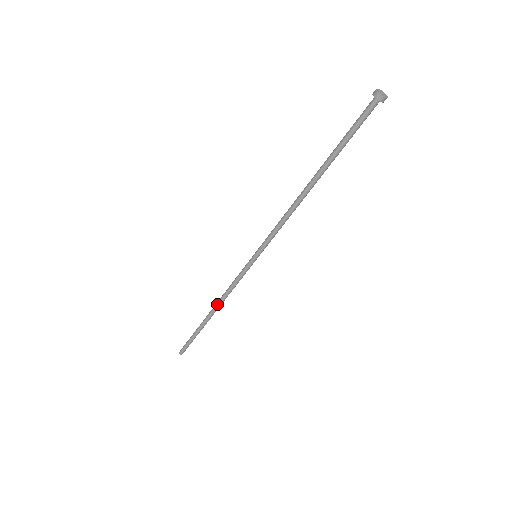
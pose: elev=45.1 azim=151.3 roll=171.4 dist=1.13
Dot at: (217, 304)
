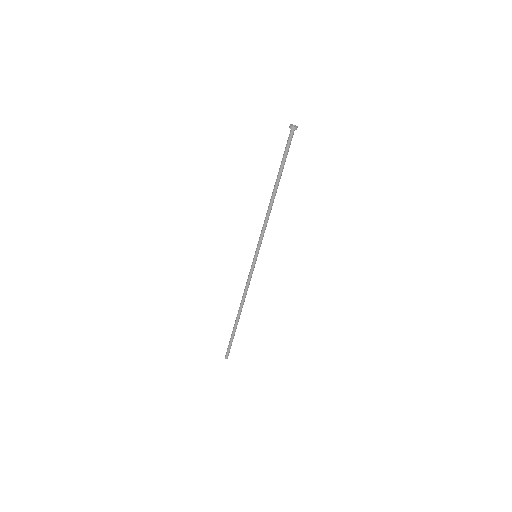
Dot at: (240, 303)
